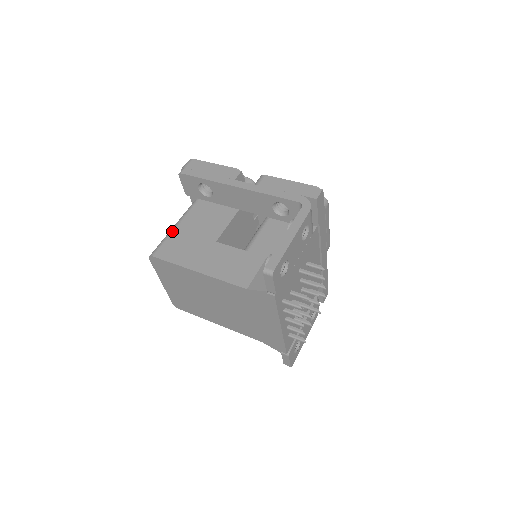
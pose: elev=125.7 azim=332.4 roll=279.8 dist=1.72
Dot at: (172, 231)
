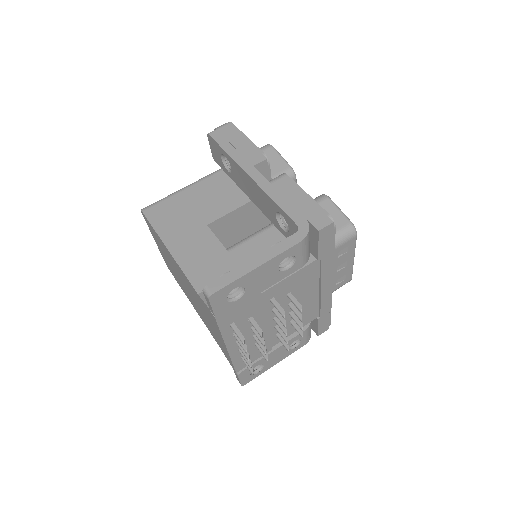
Dot at: (176, 193)
